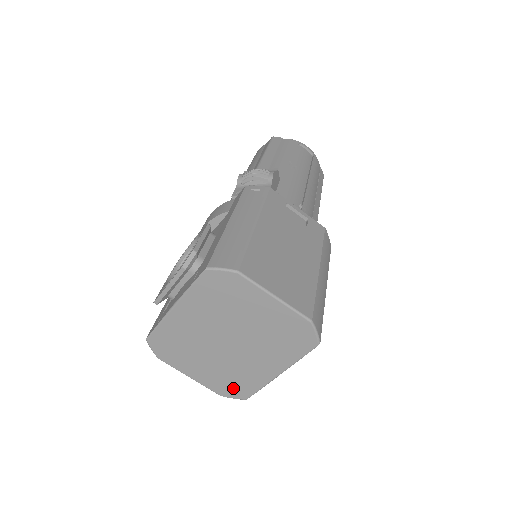
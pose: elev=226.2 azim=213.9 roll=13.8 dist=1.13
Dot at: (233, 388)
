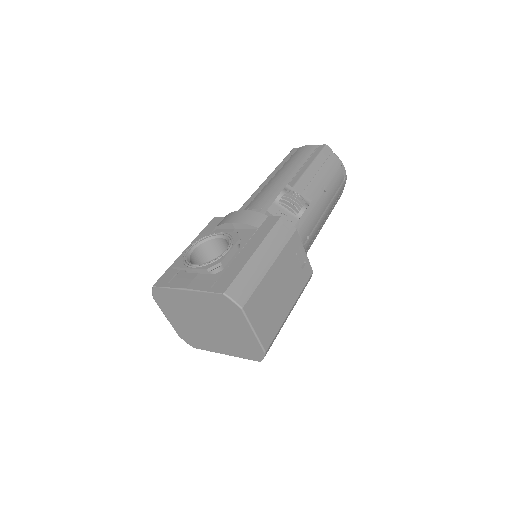
Dot at: (190, 339)
